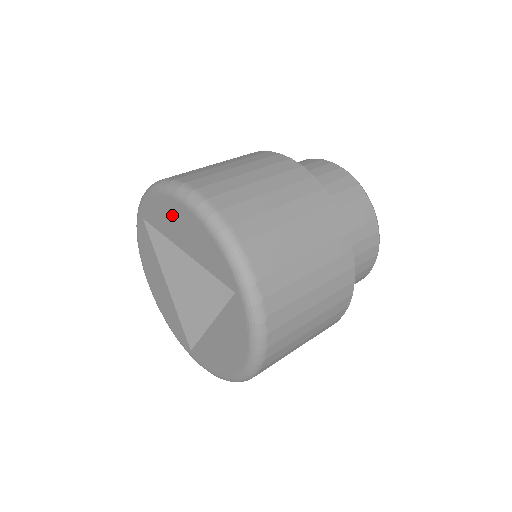
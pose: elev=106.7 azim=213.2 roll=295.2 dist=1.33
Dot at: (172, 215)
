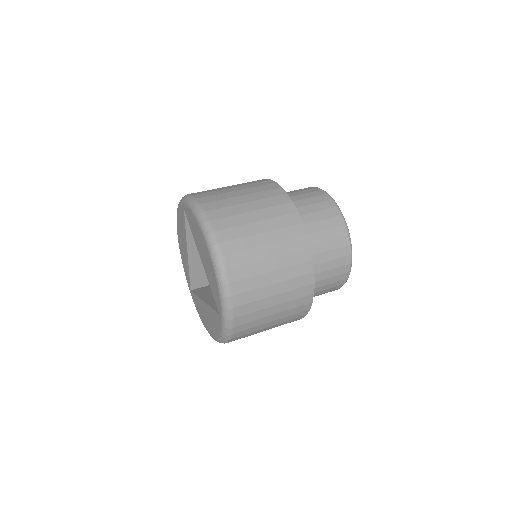
Dot at: (200, 240)
